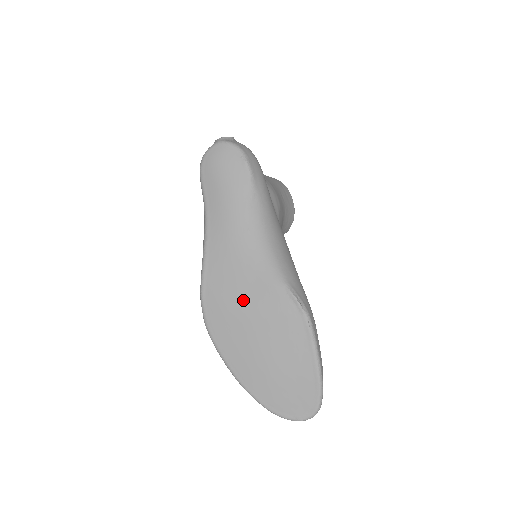
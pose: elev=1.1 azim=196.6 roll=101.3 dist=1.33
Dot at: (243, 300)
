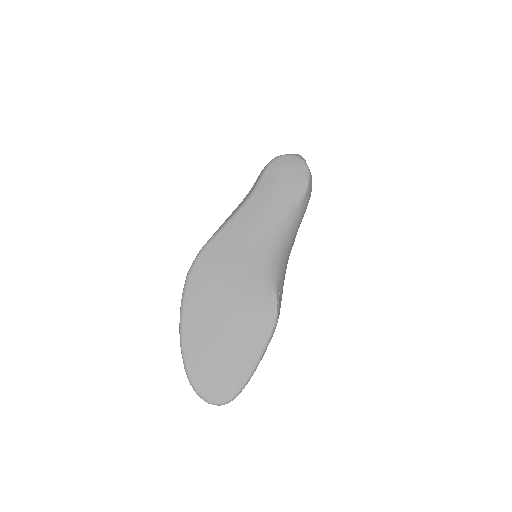
Dot at: (235, 275)
